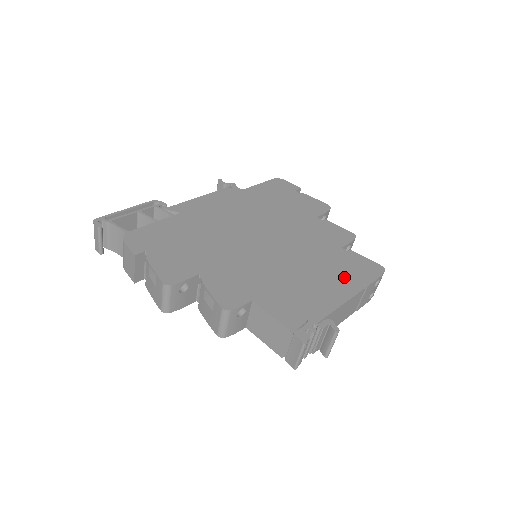
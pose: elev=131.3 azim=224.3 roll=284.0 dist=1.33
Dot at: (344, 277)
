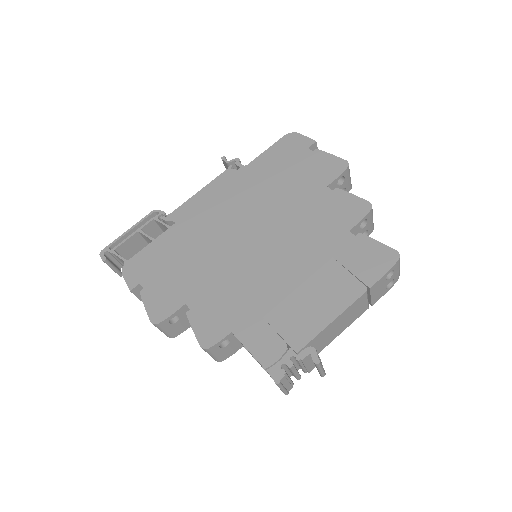
Dot at: (342, 279)
